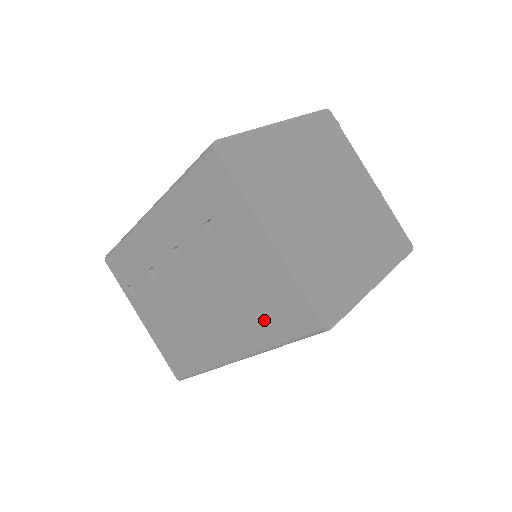
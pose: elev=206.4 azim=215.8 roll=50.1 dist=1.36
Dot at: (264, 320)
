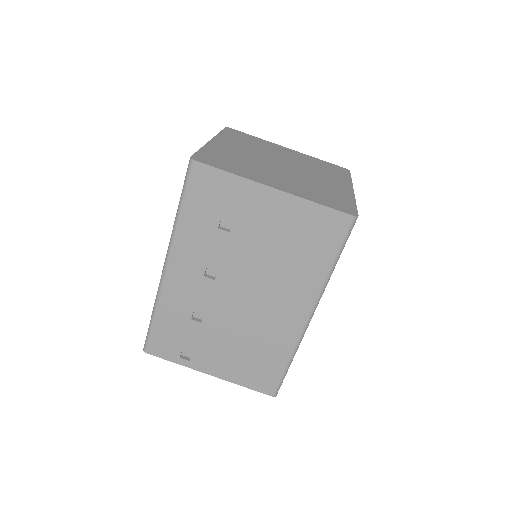
Dot at: (310, 257)
